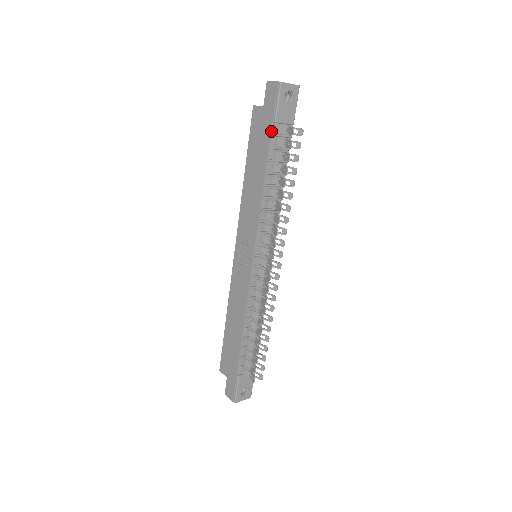
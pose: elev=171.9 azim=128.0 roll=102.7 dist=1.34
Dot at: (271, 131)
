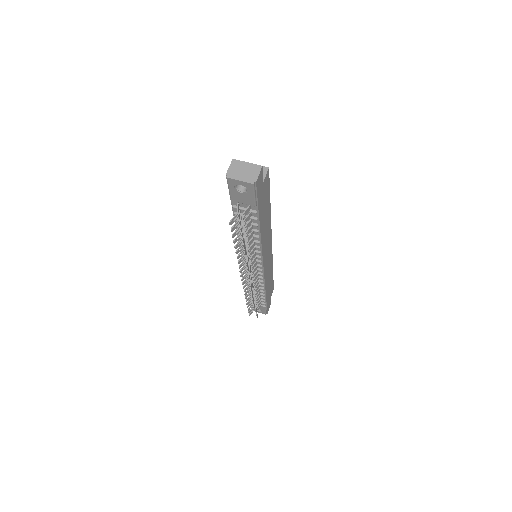
Dot at: (231, 203)
